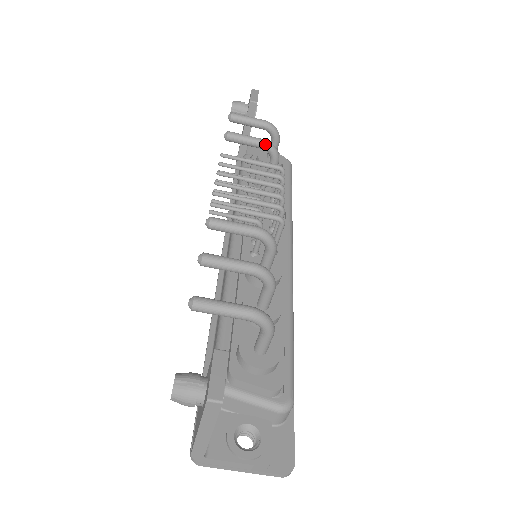
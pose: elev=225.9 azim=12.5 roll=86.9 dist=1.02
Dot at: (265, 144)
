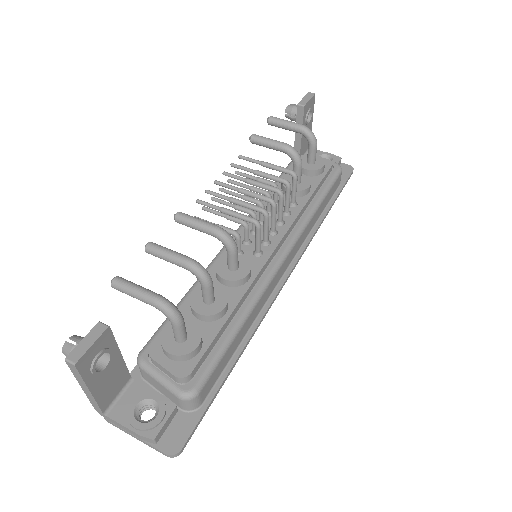
Dot at: (285, 148)
